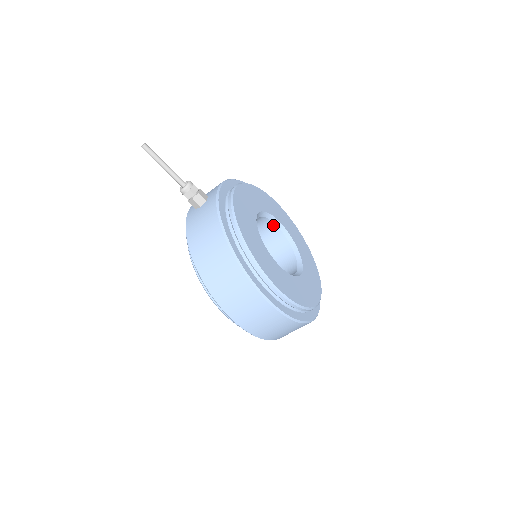
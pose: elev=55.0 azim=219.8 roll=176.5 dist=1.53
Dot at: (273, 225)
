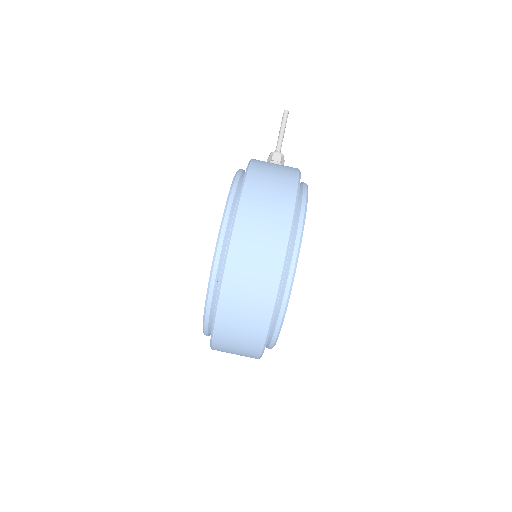
Dot at: occluded
